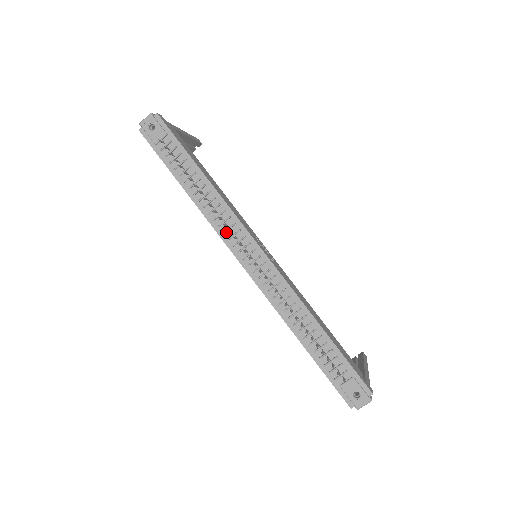
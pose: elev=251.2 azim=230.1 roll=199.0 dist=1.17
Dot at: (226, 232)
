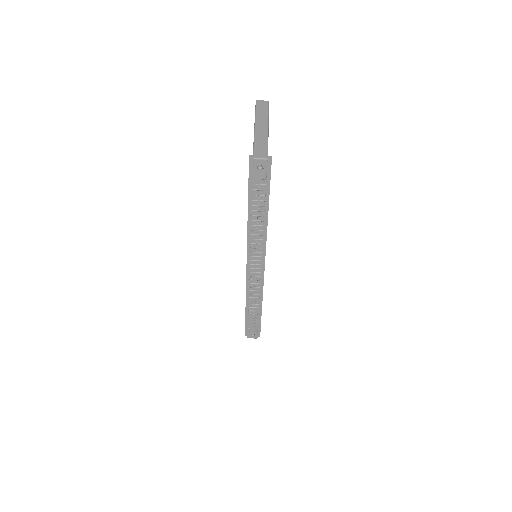
Dot at: (253, 248)
